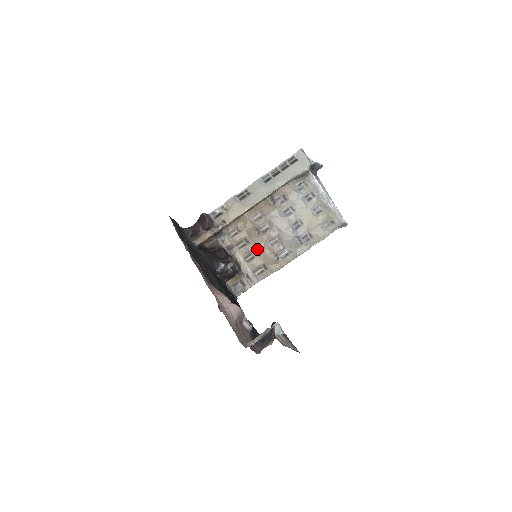
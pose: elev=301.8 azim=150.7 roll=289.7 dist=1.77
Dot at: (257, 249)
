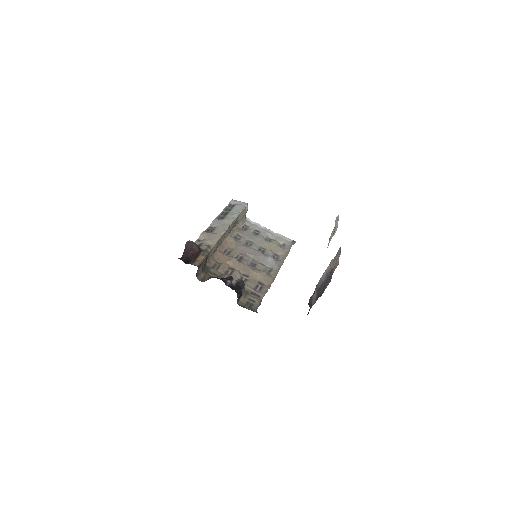
Dot at: (245, 272)
